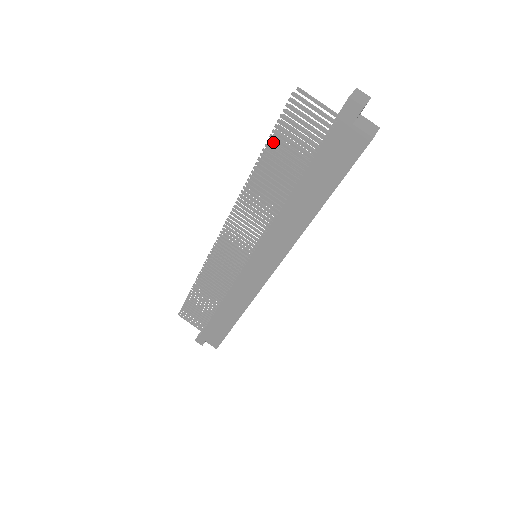
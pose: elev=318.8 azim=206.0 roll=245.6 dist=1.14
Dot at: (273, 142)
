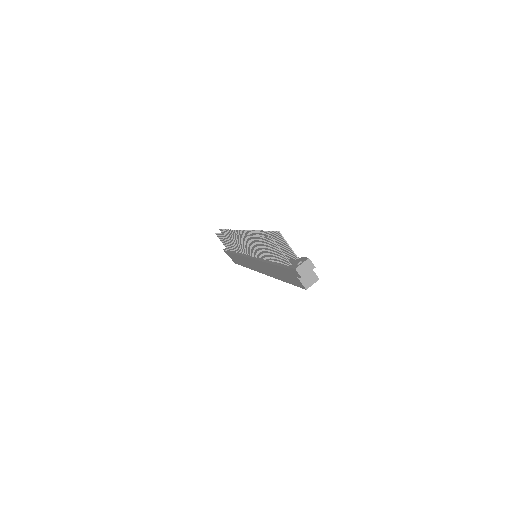
Dot at: (262, 239)
